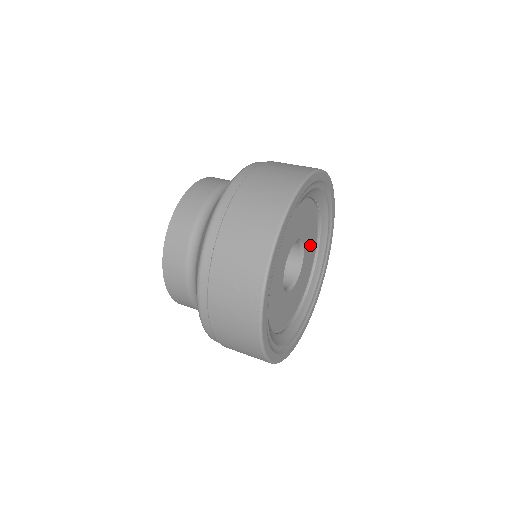
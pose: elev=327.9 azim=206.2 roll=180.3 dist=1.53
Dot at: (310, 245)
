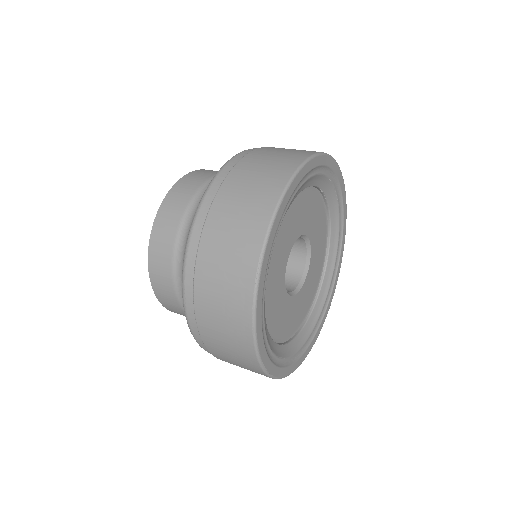
Dot at: (318, 246)
